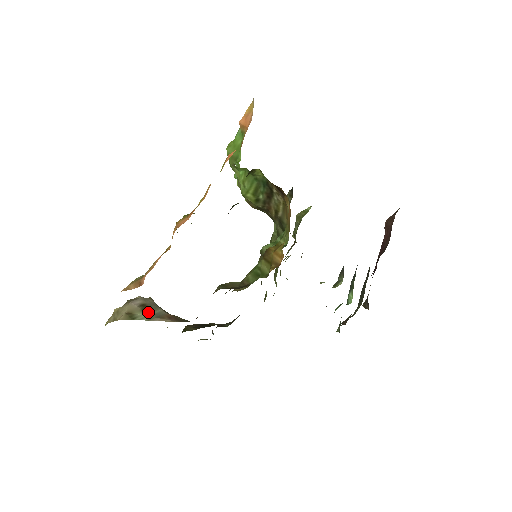
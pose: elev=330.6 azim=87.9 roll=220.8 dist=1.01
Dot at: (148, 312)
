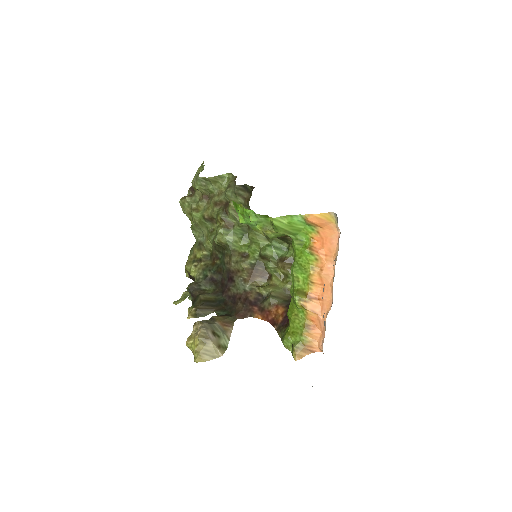
Dot at: (221, 335)
